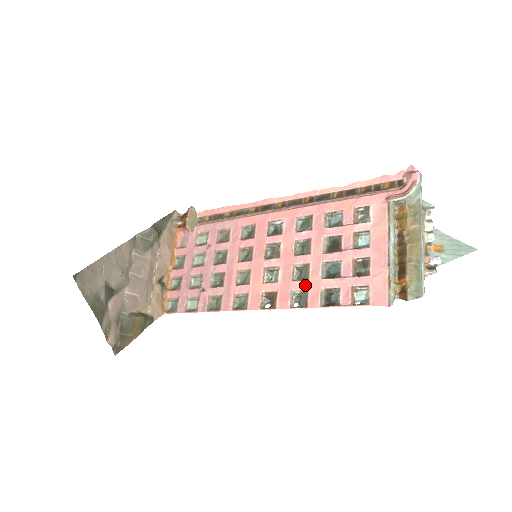
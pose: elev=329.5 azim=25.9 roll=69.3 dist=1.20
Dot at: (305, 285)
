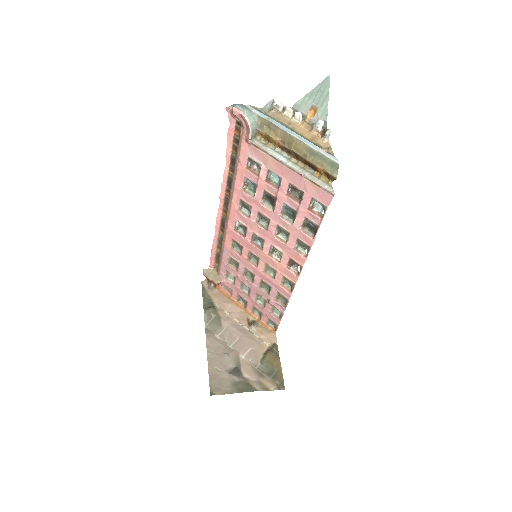
Dot at: (293, 238)
